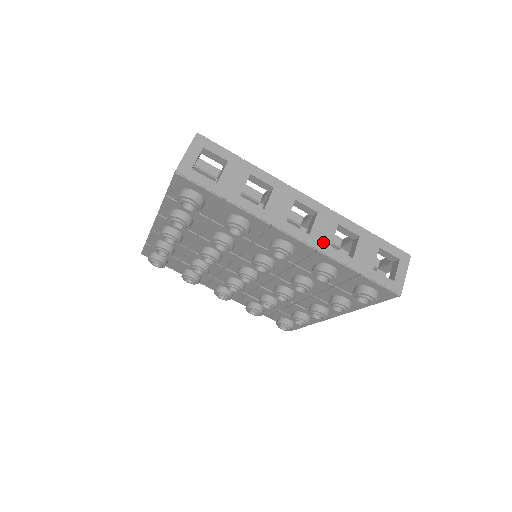
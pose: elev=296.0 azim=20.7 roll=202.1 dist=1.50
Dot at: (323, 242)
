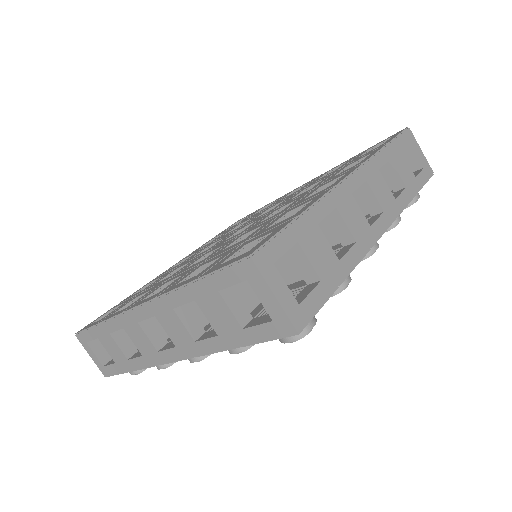
Dot at: (391, 204)
